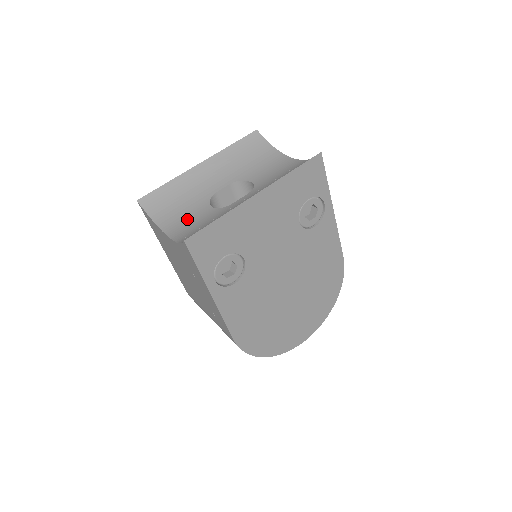
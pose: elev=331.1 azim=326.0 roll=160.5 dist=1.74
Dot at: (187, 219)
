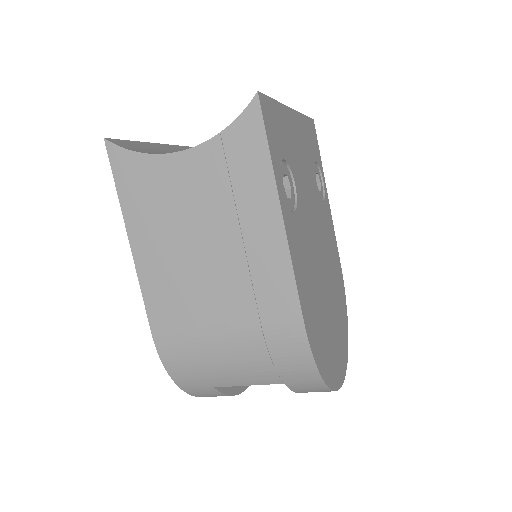
Dot at: occluded
